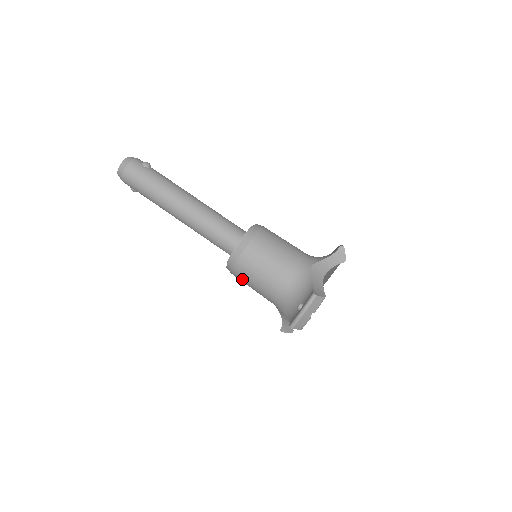
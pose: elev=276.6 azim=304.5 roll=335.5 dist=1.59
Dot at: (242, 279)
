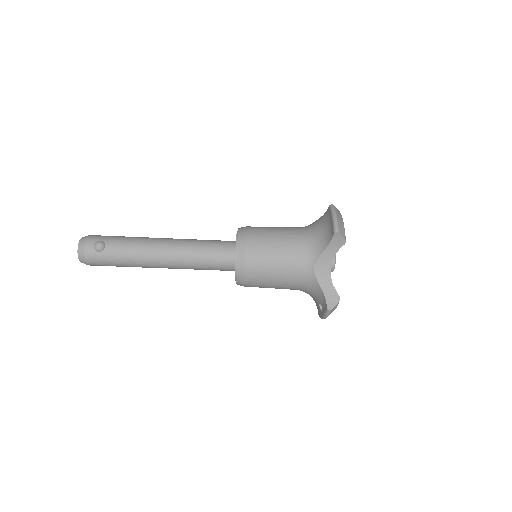
Dot at: occluded
